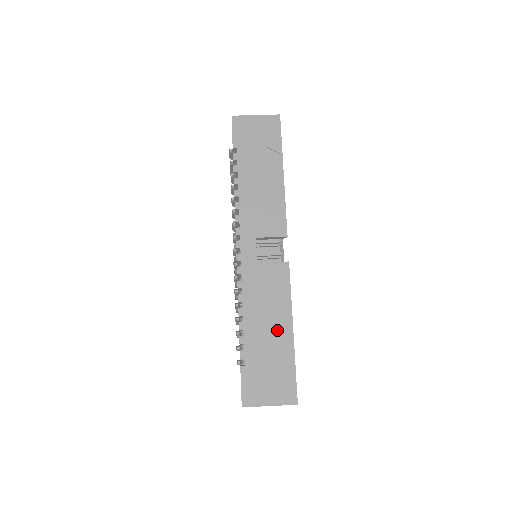
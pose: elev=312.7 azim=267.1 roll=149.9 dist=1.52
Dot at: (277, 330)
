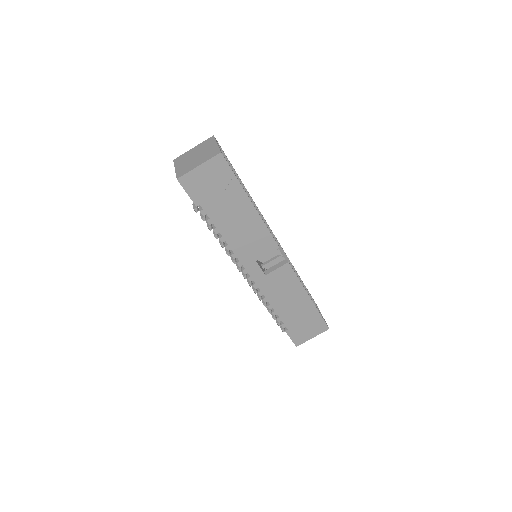
Dot at: (299, 303)
